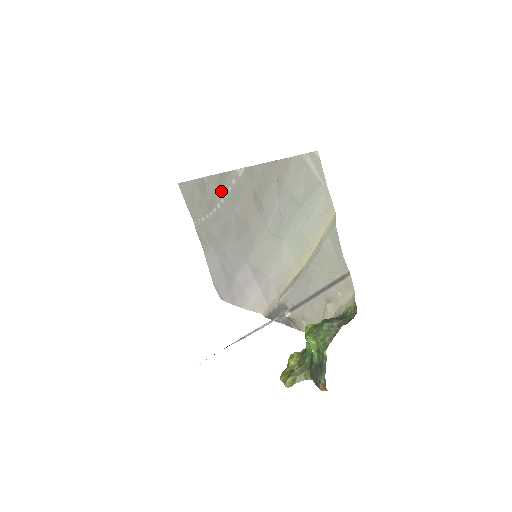
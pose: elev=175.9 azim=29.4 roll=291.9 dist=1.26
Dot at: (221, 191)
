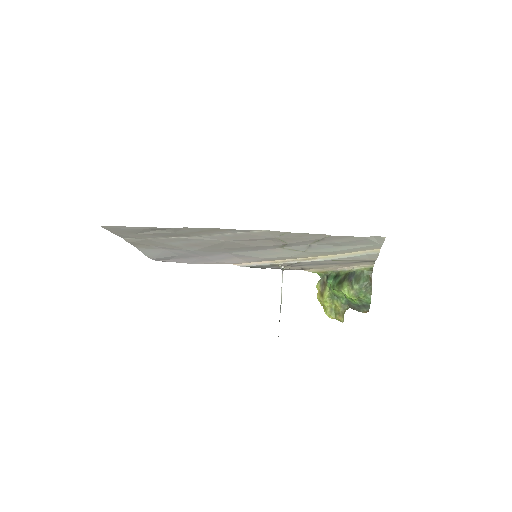
Dot at: (208, 233)
